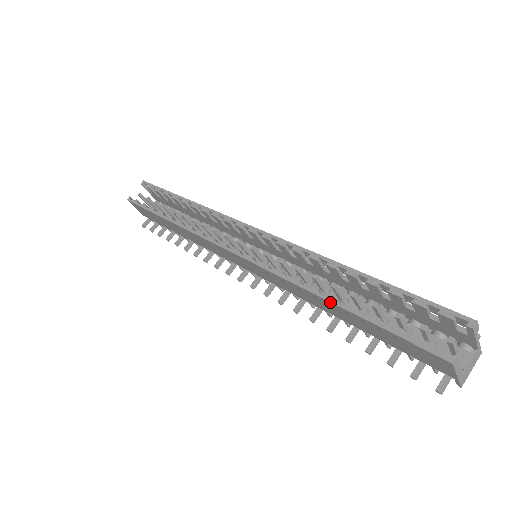
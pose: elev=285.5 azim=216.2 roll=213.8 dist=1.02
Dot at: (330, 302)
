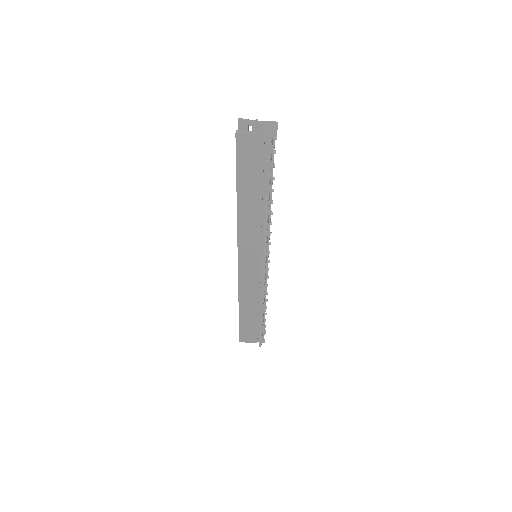
Dot at: (237, 201)
